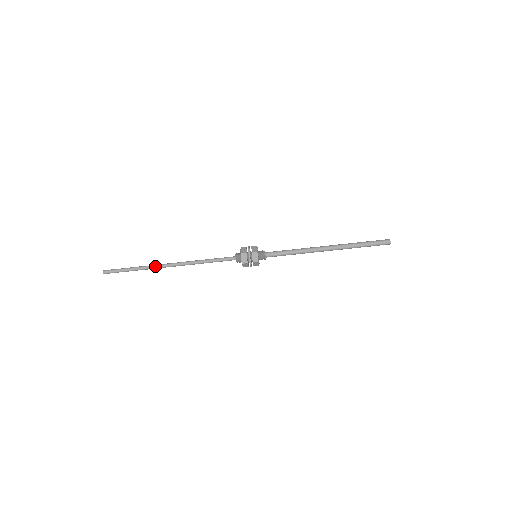
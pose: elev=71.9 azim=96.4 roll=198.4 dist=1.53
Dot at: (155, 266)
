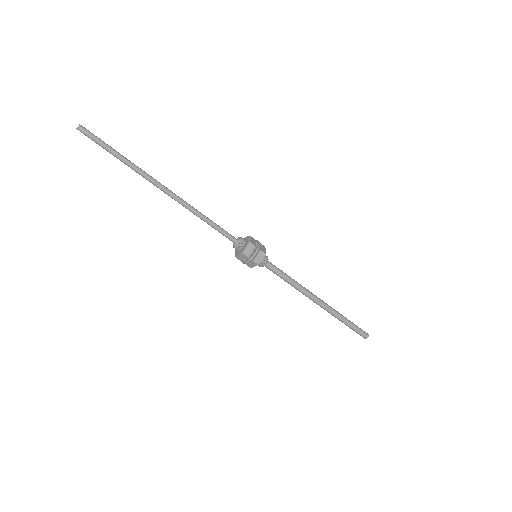
Dot at: (146, 178)
